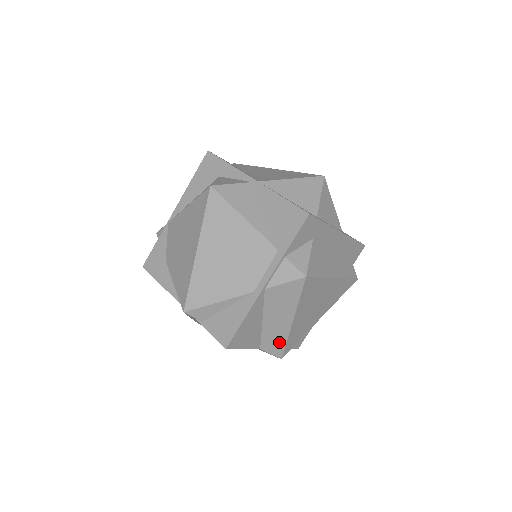
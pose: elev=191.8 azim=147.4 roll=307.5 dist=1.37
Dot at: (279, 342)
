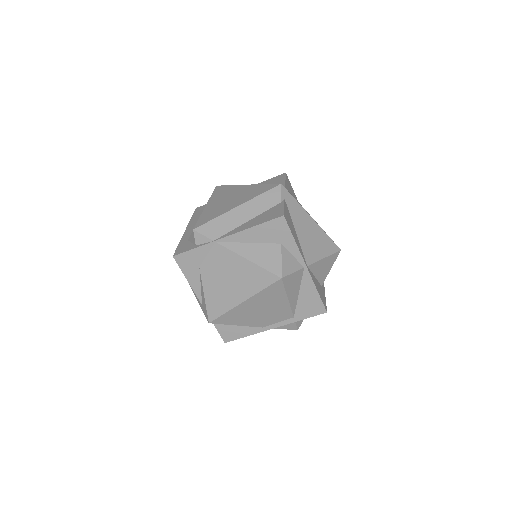
Dot at: occluded
